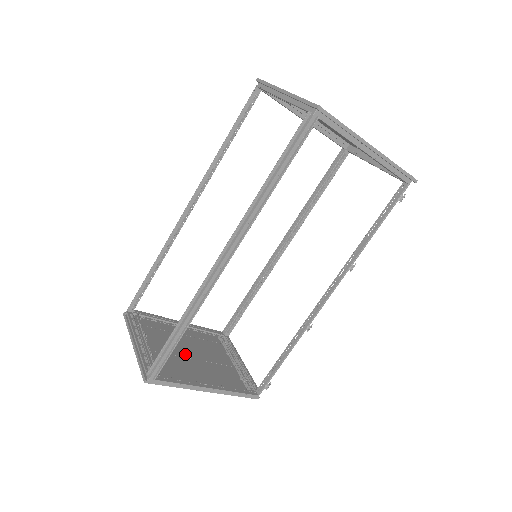
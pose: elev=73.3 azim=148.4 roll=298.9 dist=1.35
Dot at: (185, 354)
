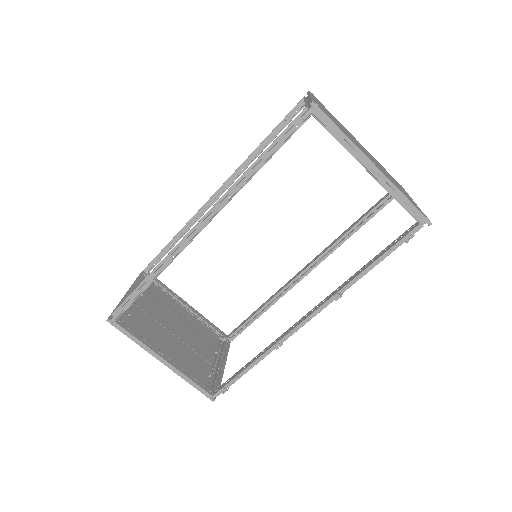
Dot at: (169, 327)
